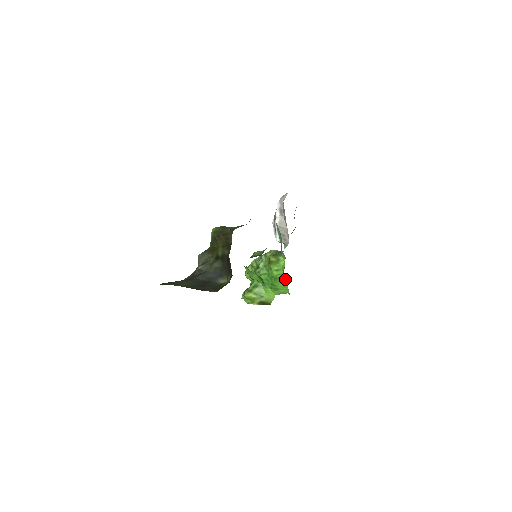
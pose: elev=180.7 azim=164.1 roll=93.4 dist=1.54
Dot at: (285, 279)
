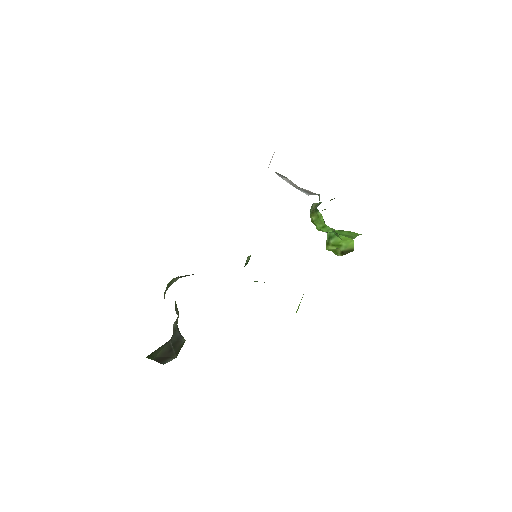
Dot at: occluded
